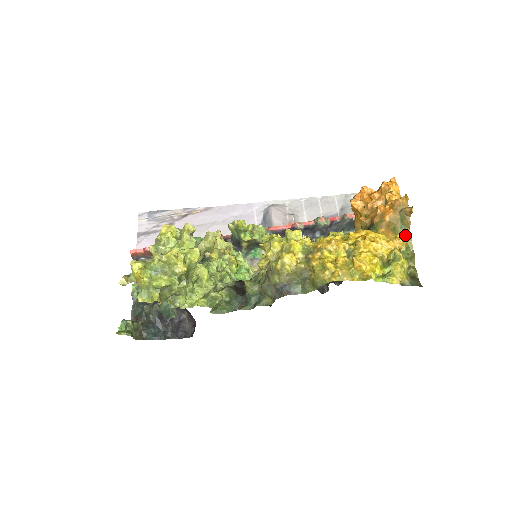
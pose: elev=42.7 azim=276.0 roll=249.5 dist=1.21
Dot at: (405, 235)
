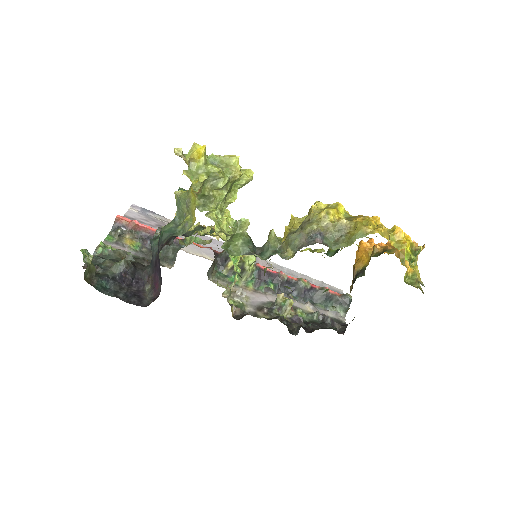
Dot at: (411, 268)
